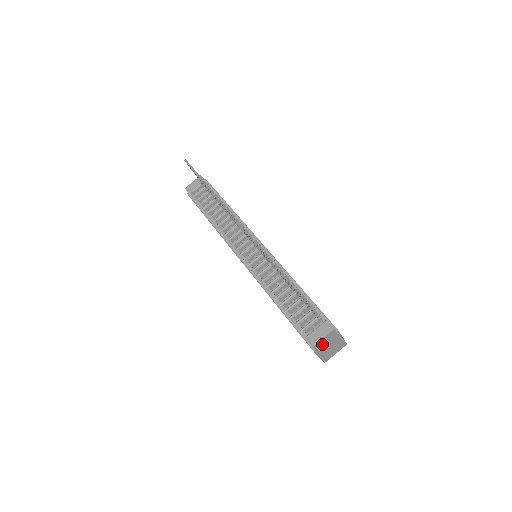
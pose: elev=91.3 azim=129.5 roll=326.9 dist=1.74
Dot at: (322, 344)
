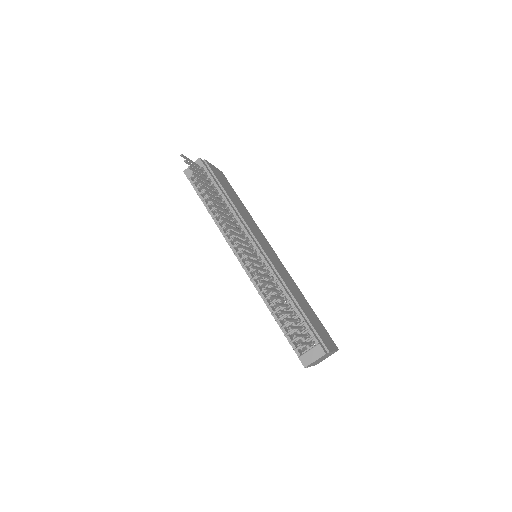
Dot at: (314, 362)
